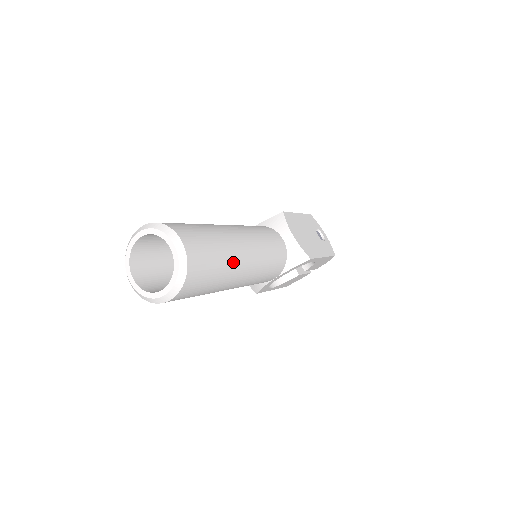
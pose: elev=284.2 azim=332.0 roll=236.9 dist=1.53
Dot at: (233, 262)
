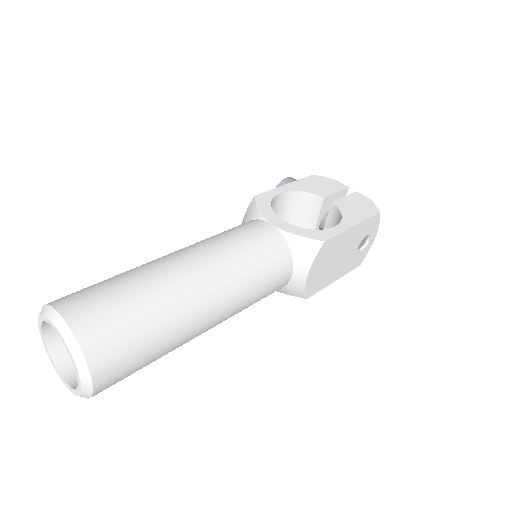
Dot at: occluded
